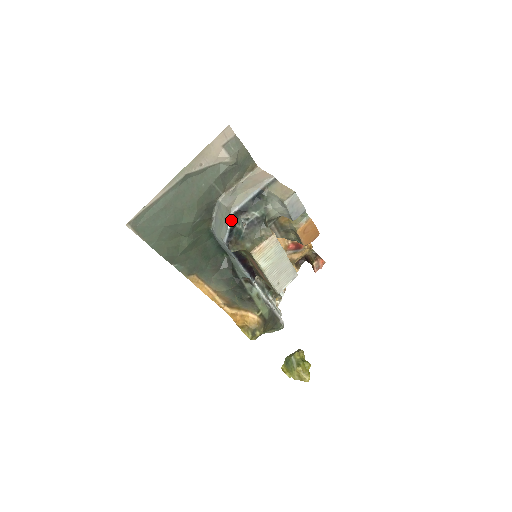
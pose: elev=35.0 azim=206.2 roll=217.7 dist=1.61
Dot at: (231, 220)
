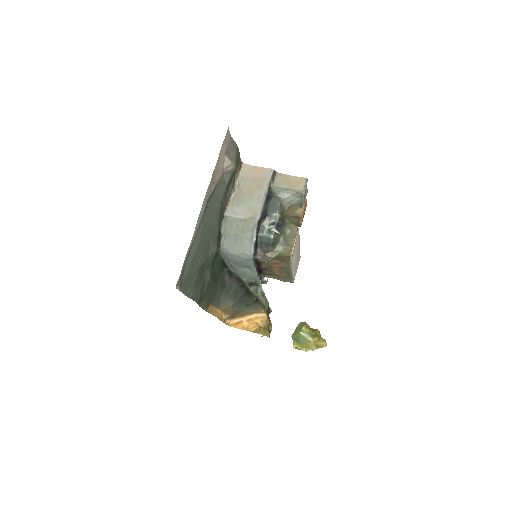
Dot at: (256, 231)
